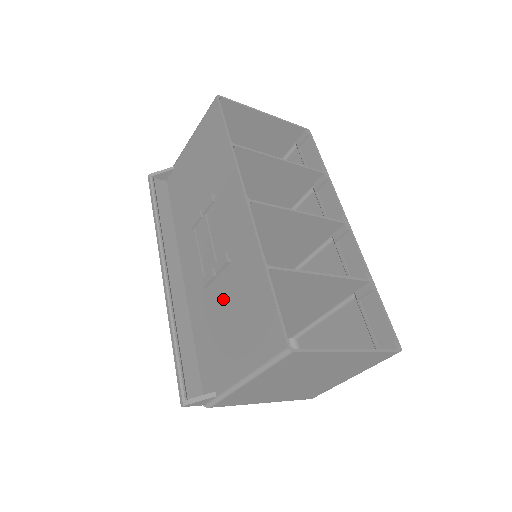
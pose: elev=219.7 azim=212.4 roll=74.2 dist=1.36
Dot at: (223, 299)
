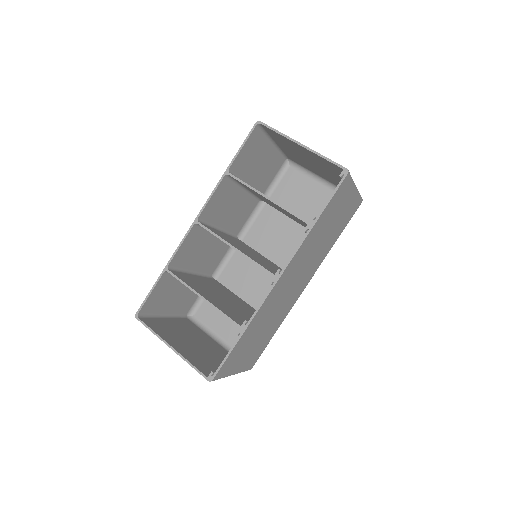
Dot at: (192, 269)
